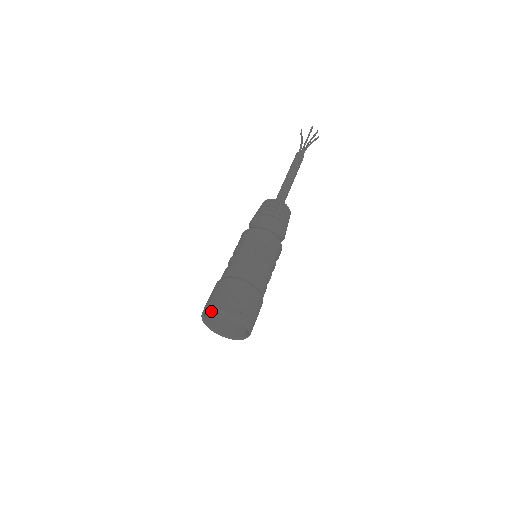
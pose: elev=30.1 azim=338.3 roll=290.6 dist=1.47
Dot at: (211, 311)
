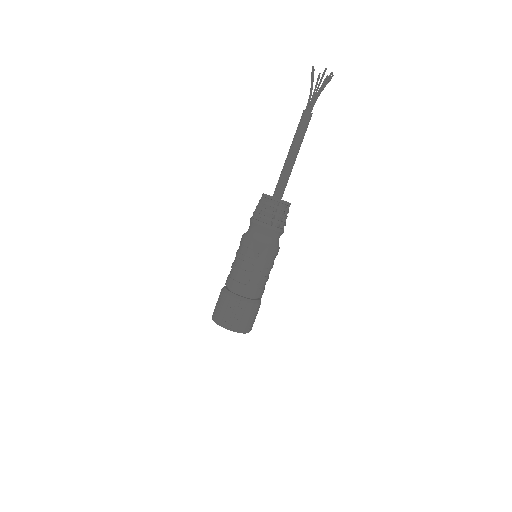
Dot at: occluded
